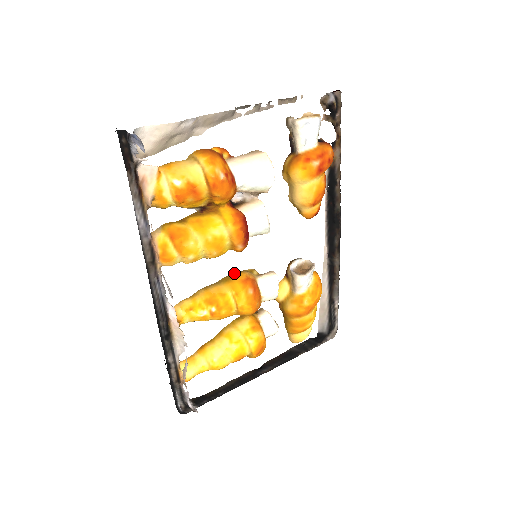
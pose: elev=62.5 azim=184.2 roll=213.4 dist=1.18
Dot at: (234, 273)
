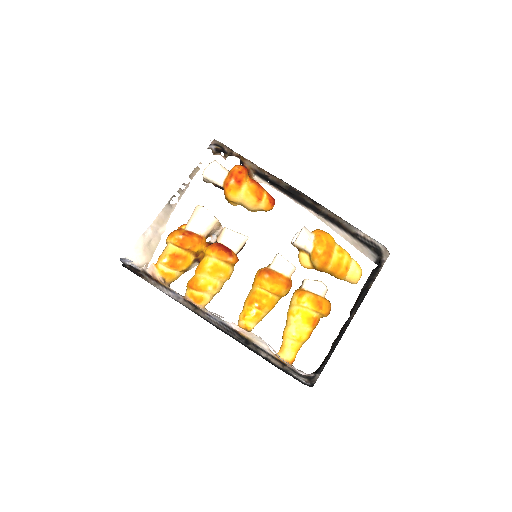
Dot at: occluded
